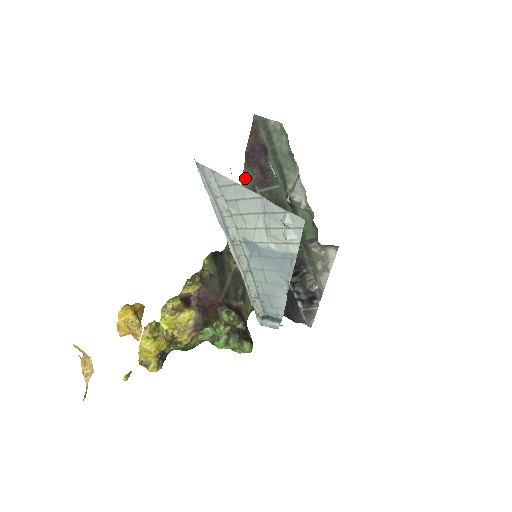
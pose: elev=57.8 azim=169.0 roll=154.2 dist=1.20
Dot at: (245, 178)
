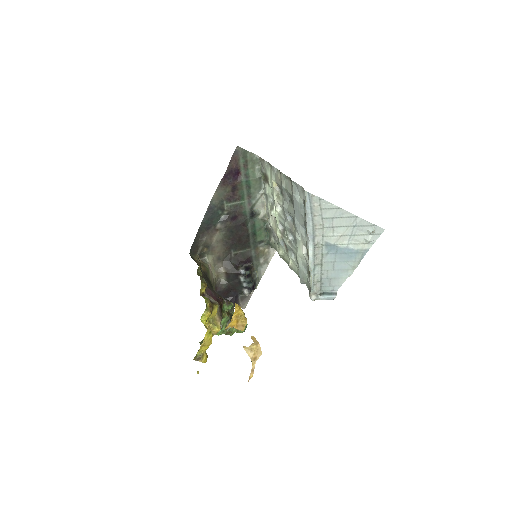
Dot at: (216, 194)
